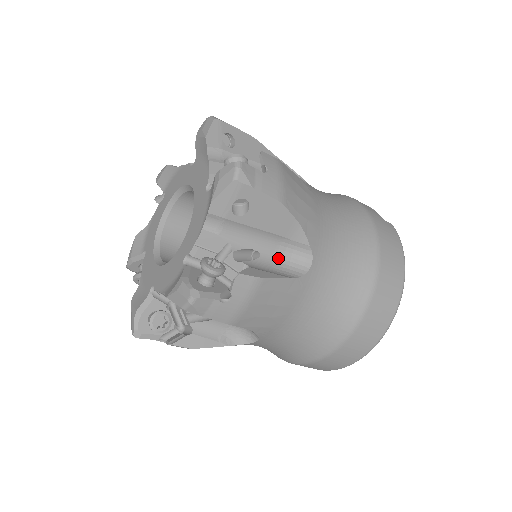
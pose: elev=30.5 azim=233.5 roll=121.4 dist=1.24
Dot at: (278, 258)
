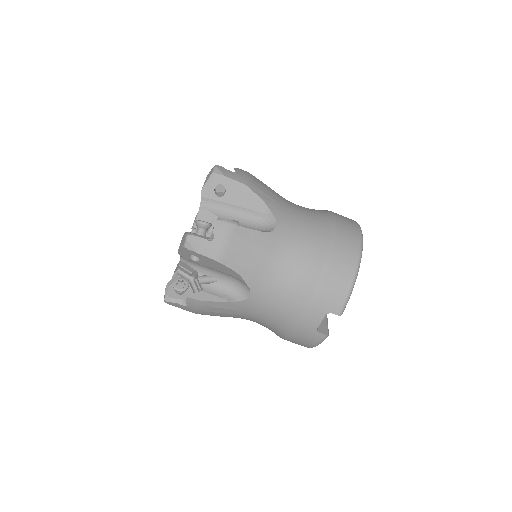
Dot at: occluded
